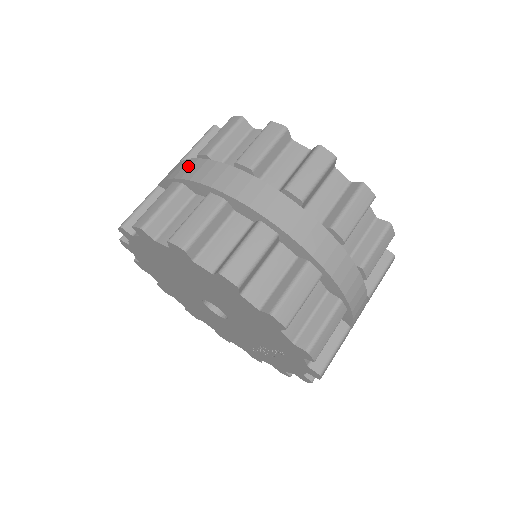
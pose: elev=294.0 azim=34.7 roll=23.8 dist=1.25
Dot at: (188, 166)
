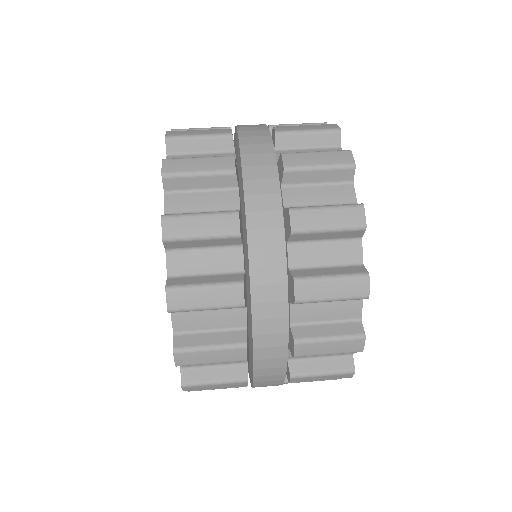
Dot at: occluded
